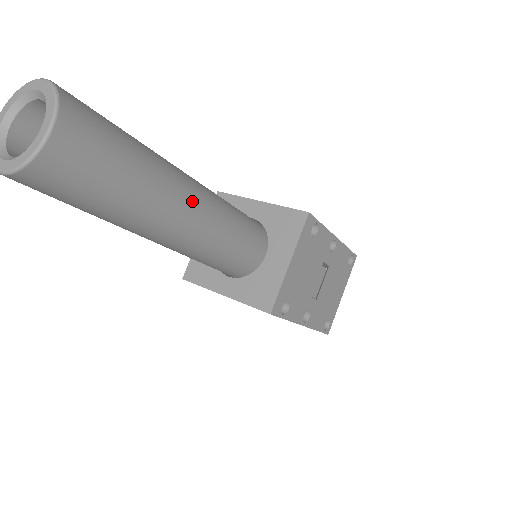
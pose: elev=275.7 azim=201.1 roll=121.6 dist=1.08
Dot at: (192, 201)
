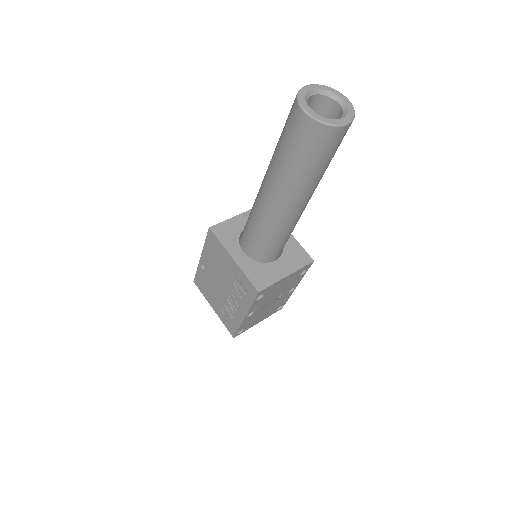
Dot at: occluded
